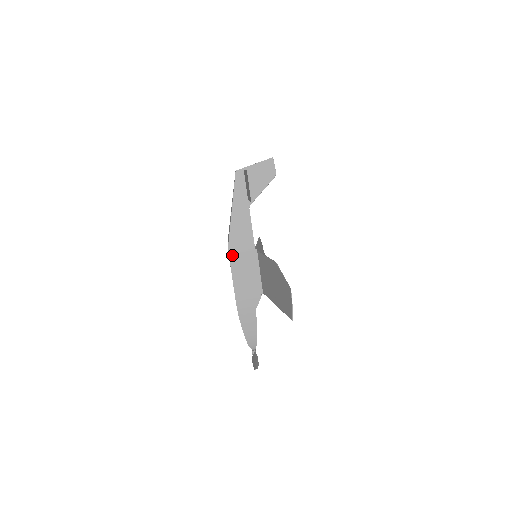
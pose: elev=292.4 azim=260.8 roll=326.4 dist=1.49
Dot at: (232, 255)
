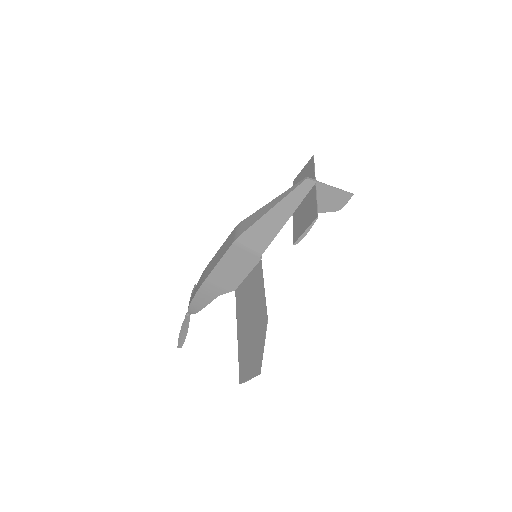
Dot at: (235, 247)
